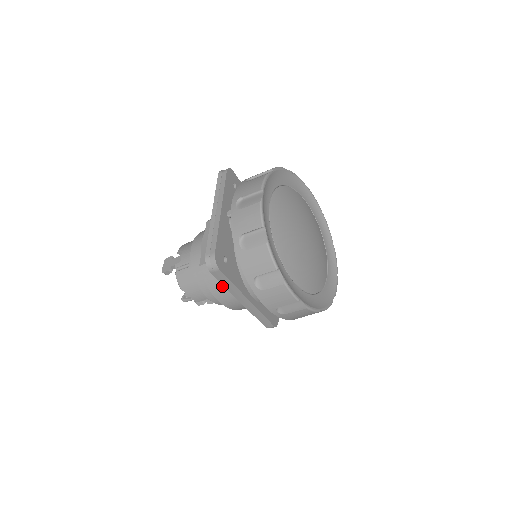
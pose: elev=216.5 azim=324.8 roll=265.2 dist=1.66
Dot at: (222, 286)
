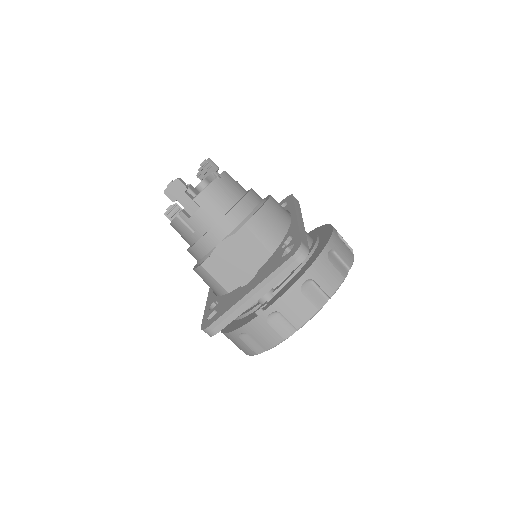
Dot at: (205, 282)
